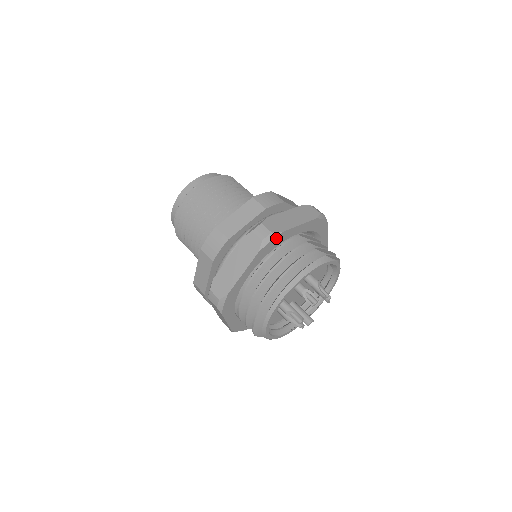
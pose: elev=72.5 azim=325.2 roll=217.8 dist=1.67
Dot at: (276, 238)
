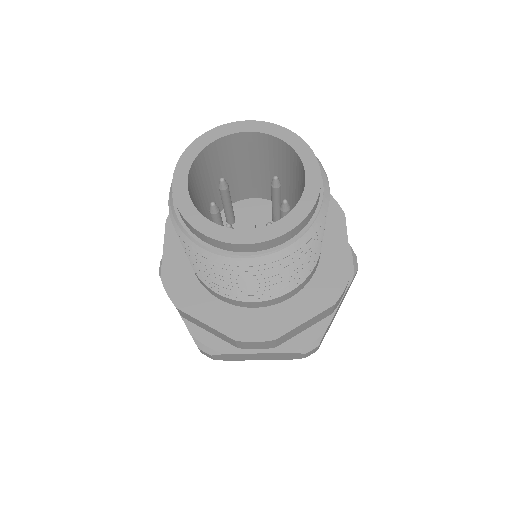
Dot at: occluded
